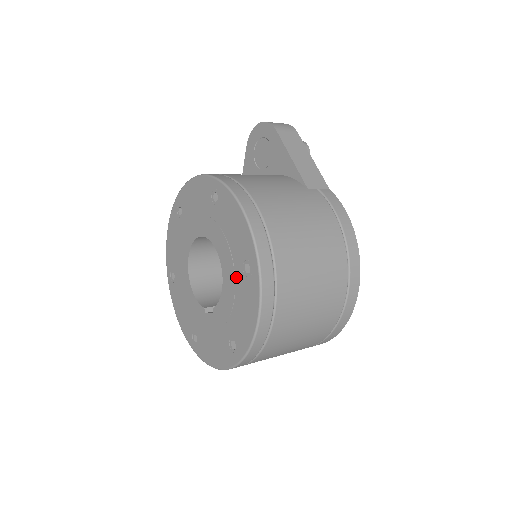
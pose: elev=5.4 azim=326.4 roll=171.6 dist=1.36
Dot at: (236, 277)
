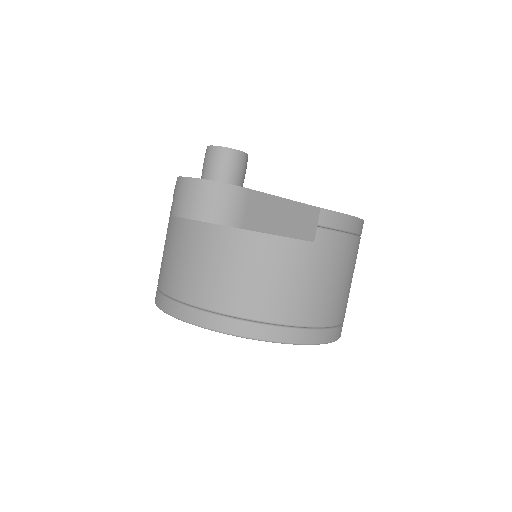
Dot at: occluded
